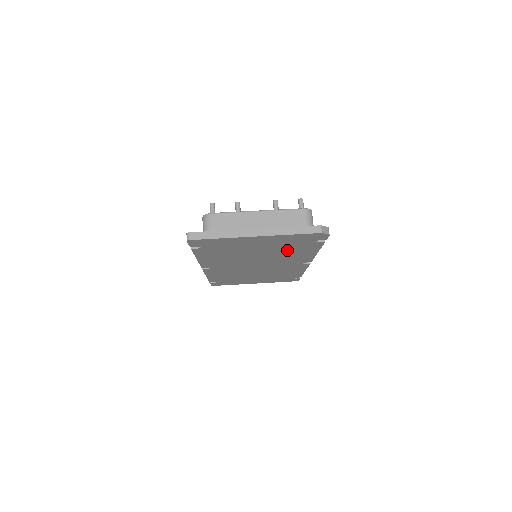
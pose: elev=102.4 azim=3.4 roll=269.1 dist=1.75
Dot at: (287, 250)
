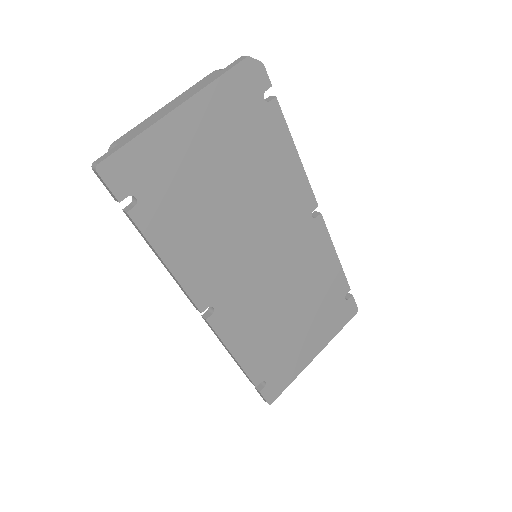
Dot at: (256, 161)
